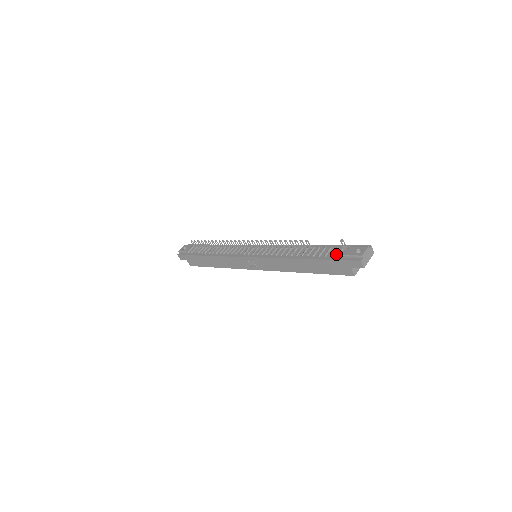
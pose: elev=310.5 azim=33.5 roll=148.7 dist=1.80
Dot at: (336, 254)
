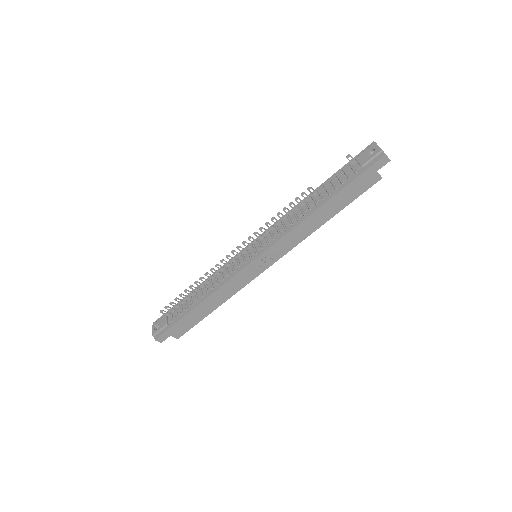
Dot at: (351, 173)
